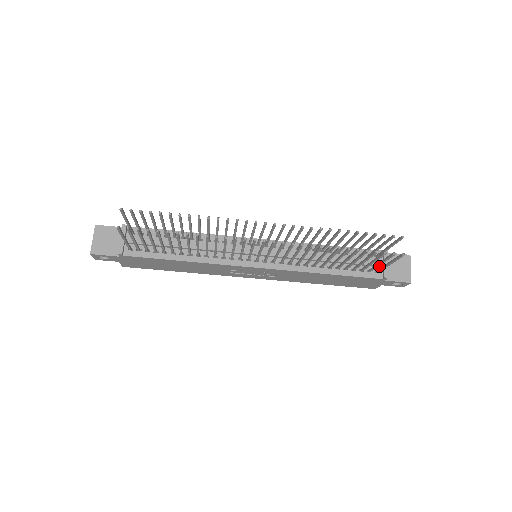
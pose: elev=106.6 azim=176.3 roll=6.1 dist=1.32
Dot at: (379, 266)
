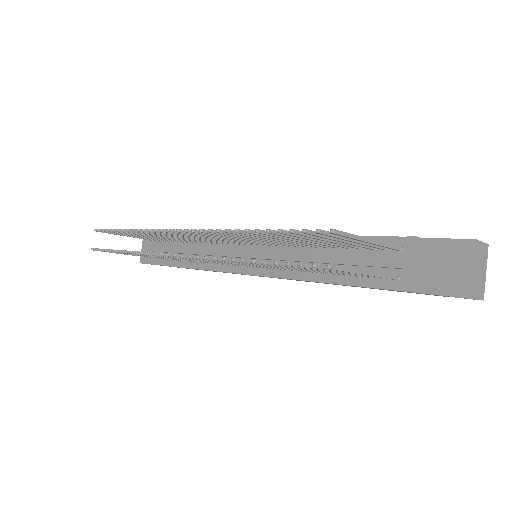
Dot at: (397, 267)
